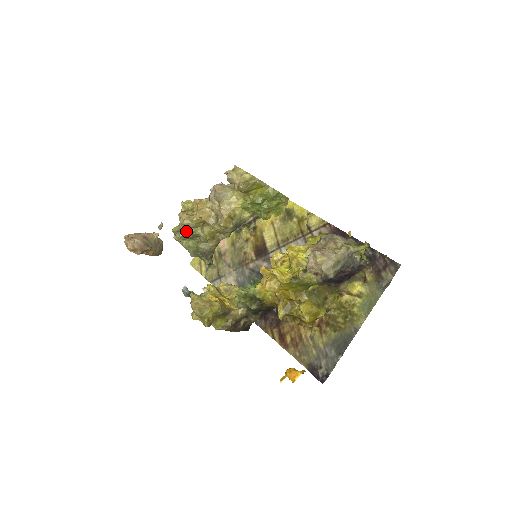
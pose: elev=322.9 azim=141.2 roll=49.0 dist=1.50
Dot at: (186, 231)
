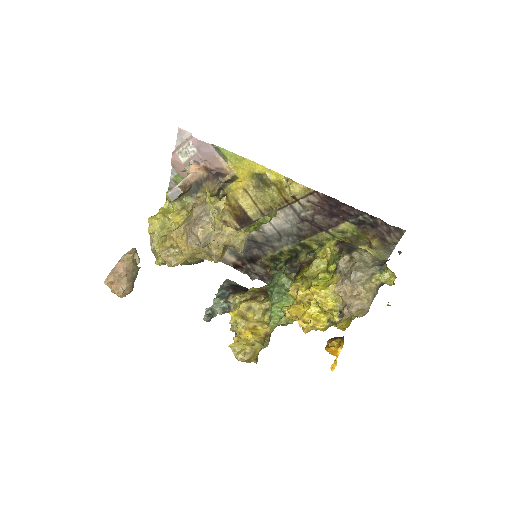
Dot at: occluded
